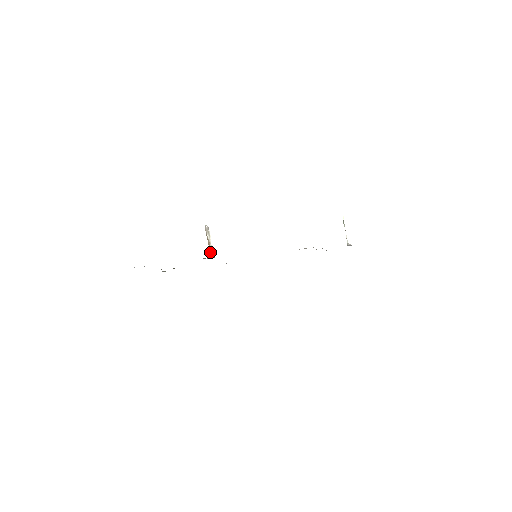
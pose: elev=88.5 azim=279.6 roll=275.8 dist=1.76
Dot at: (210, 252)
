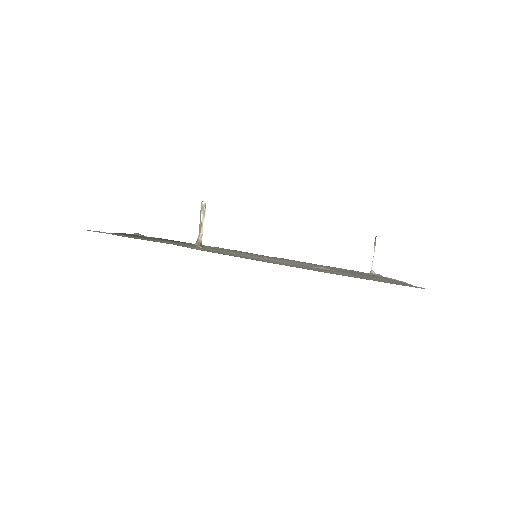
Dot at: (198, 238)
